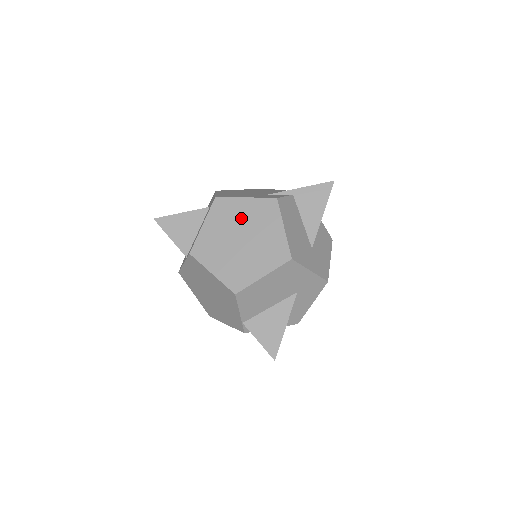
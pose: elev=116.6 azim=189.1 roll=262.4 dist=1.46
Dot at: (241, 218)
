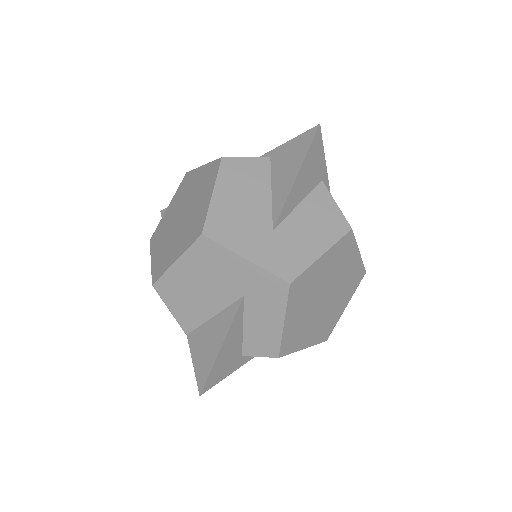
Dot at: (190, 191)
